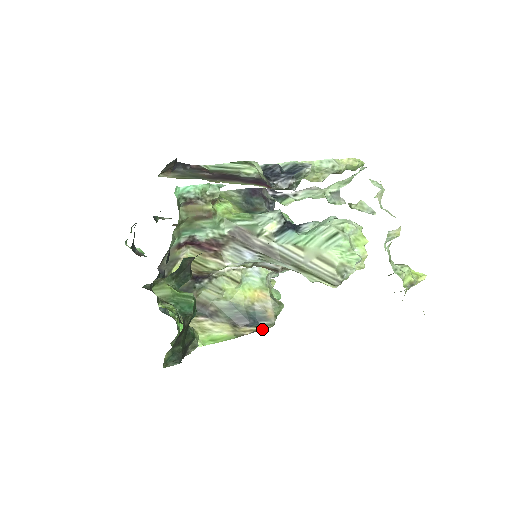
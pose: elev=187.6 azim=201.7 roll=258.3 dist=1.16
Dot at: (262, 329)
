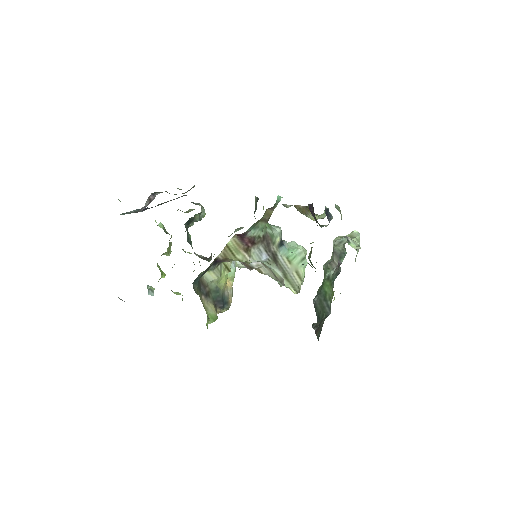
Dot at: (223, 311)
